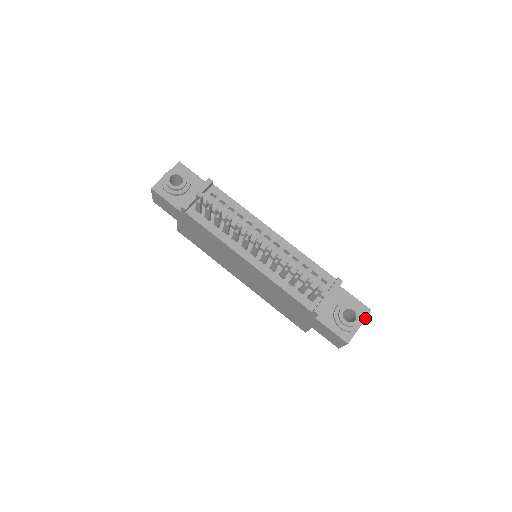
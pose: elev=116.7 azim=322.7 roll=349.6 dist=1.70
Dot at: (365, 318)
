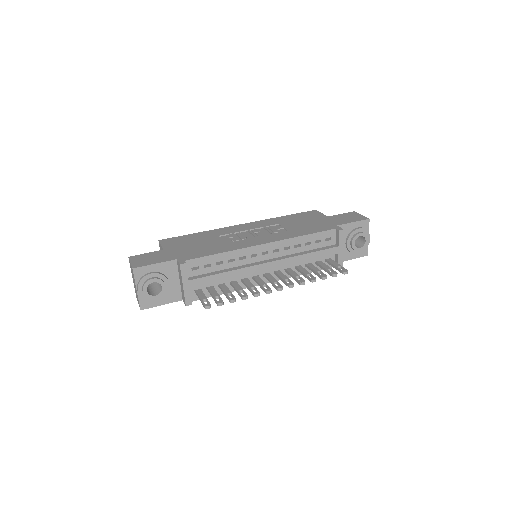
Dot at: occluded
